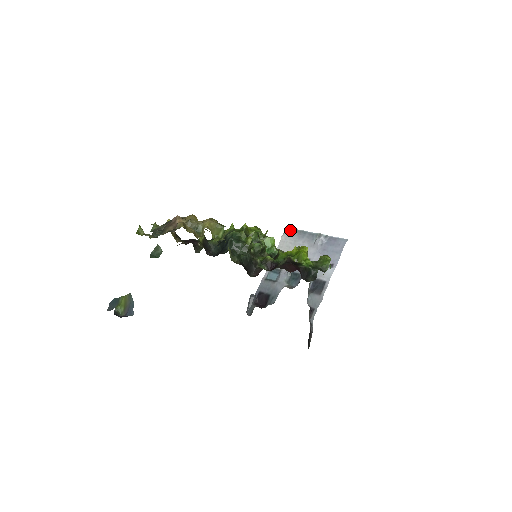
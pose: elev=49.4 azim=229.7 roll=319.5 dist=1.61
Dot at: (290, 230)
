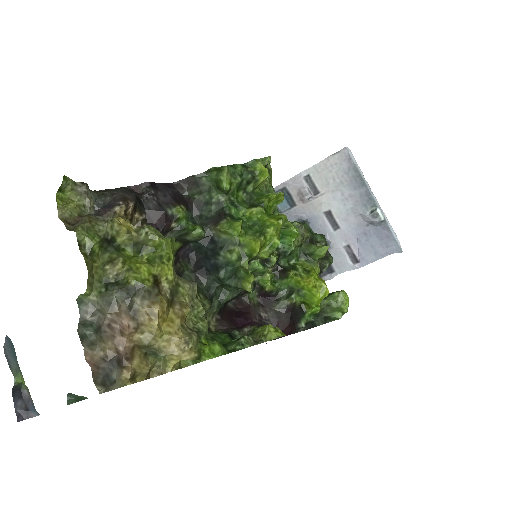
Dot at: (348, 158)
